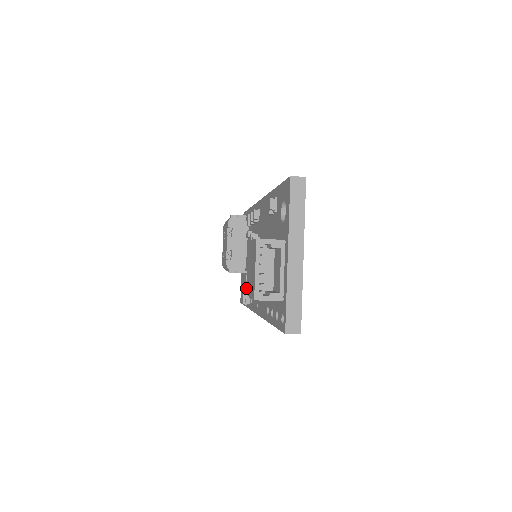
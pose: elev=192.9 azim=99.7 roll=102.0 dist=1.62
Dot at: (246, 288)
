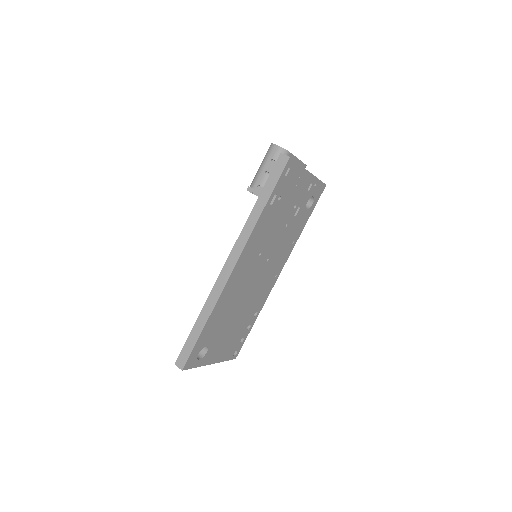
Dot at: occluded
